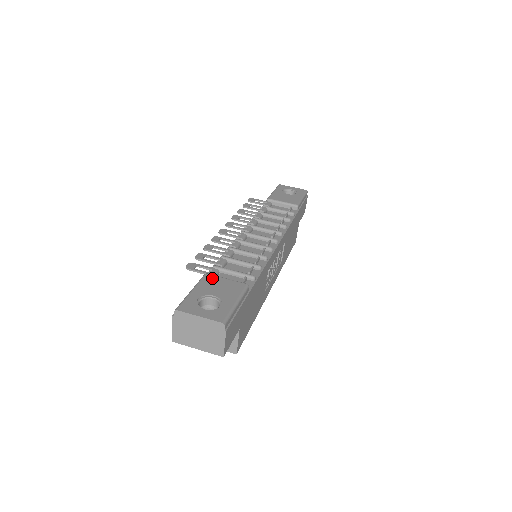
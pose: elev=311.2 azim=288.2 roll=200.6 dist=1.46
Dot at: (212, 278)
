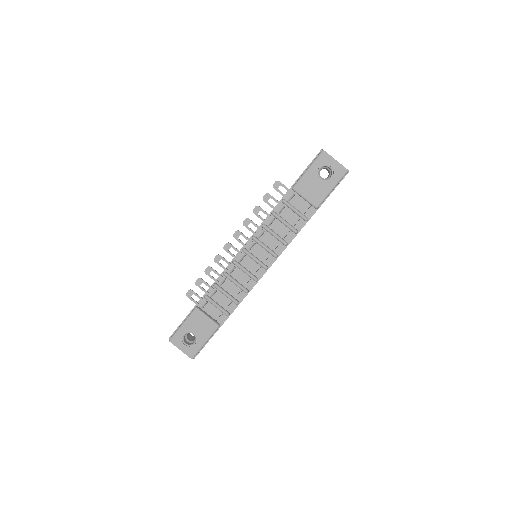
Dot at: (198, 315)
